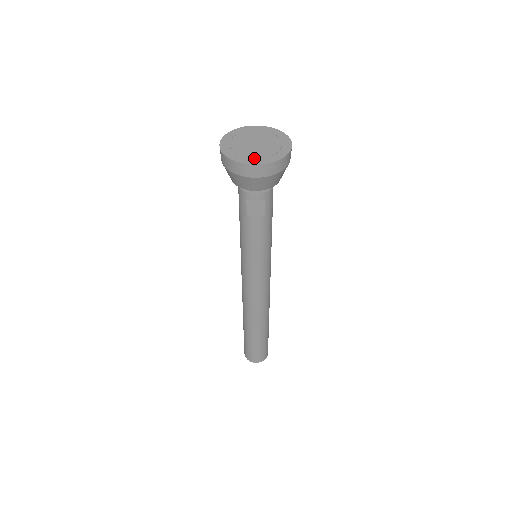
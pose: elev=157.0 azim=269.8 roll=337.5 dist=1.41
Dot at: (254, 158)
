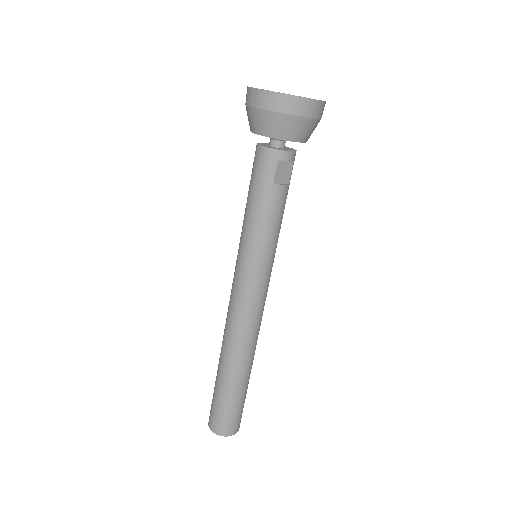
Dot at: (305, 97)
